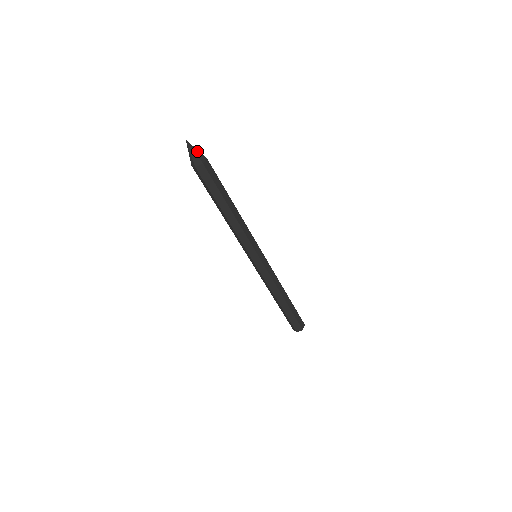
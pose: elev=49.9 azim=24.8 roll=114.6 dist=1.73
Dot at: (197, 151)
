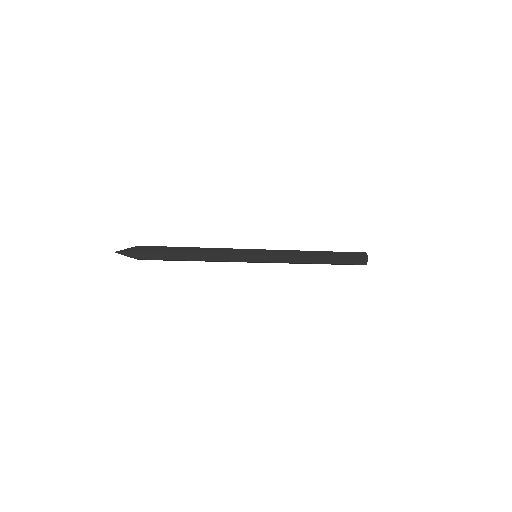
Dot at: (127, 253)
